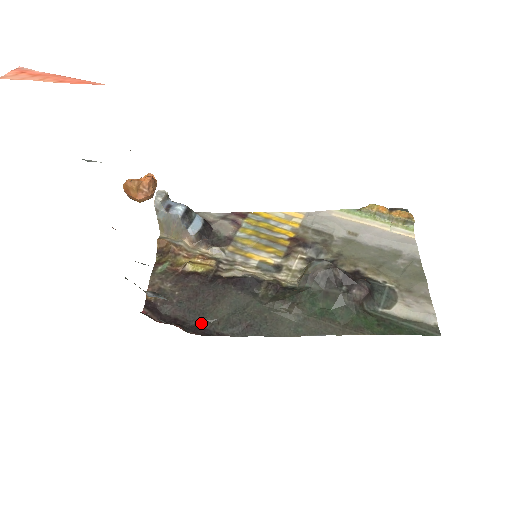
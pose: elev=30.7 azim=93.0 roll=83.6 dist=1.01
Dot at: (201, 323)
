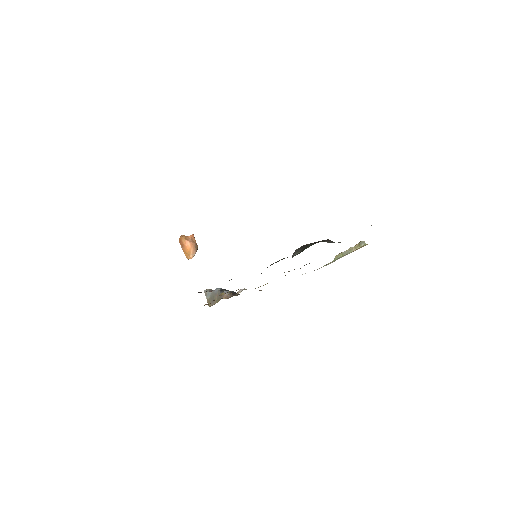
Dot at: occluded
